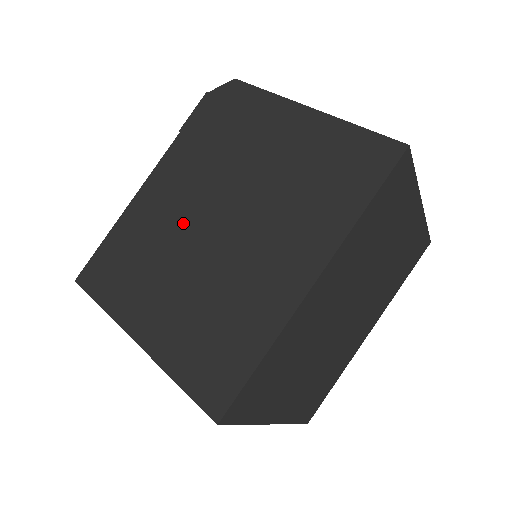
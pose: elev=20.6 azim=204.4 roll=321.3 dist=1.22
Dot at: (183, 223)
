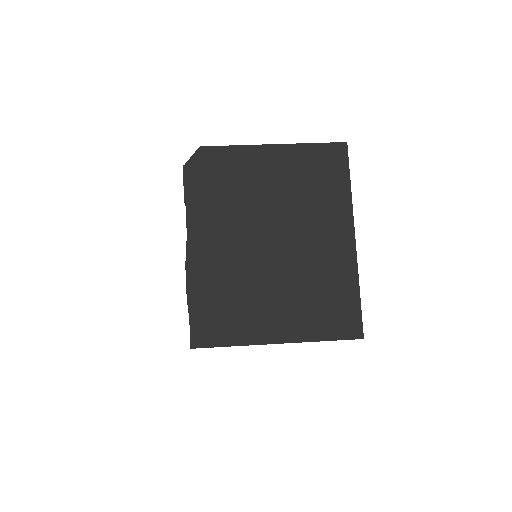
Dot at: (246, 257)
